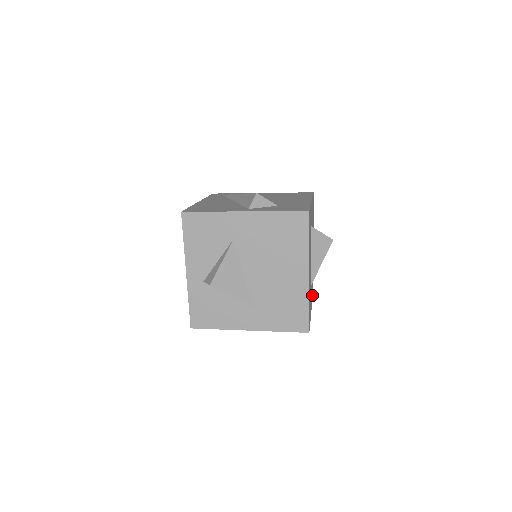
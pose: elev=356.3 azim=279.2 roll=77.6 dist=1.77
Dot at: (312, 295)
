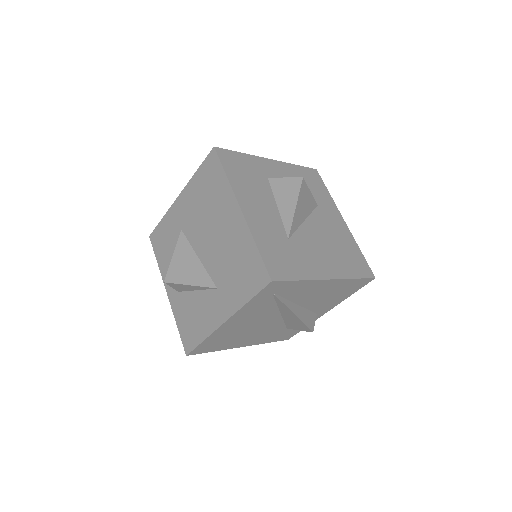
Dot at: (348, 273)
